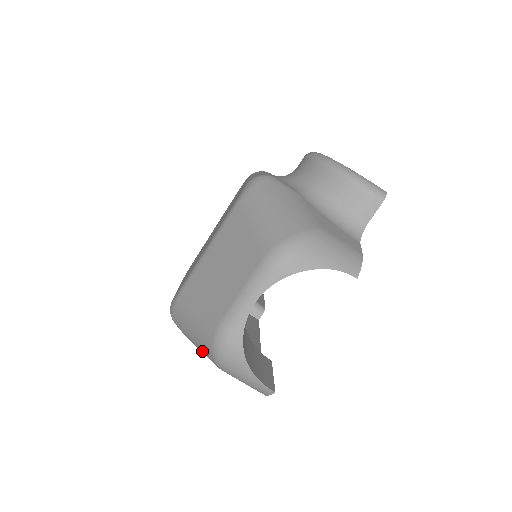
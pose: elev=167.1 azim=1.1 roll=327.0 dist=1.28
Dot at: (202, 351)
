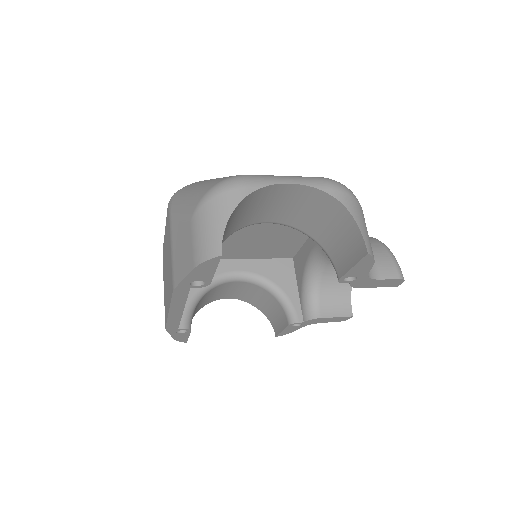
Dot at: (190, 200)
